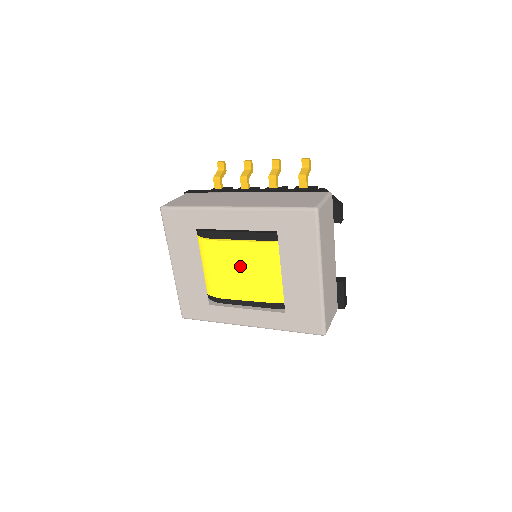
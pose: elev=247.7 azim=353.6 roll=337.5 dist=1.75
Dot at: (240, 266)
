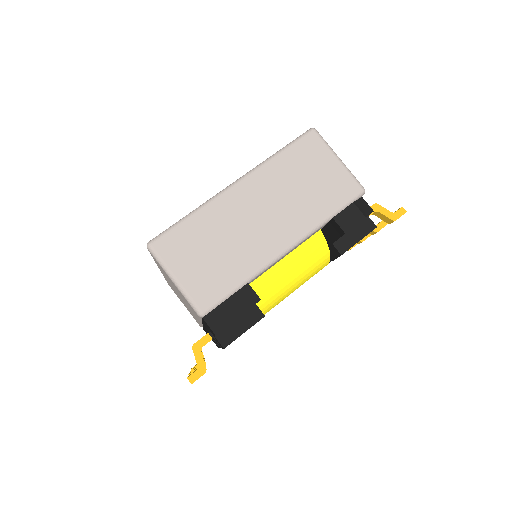
Dot at: occluded
